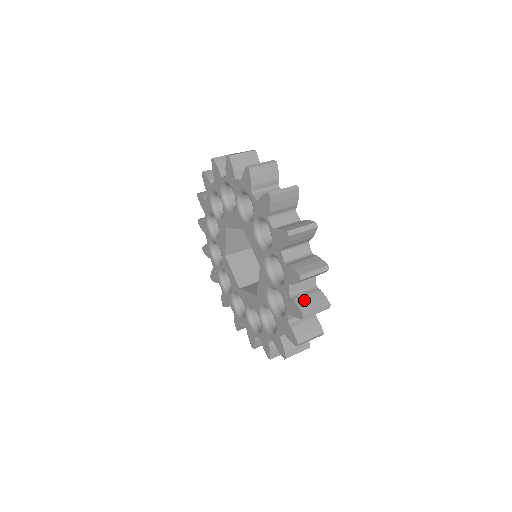
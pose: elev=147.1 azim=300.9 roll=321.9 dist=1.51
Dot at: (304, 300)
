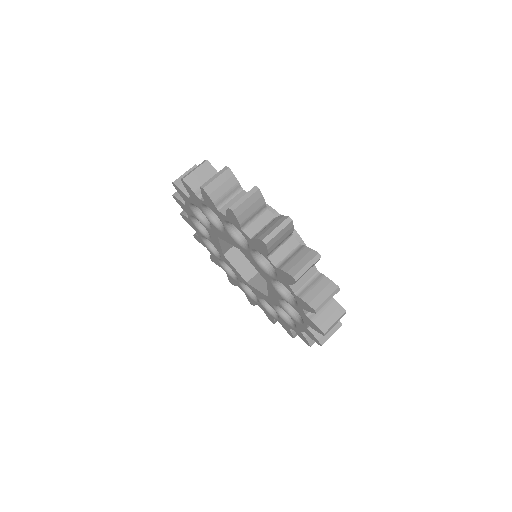
Dot at: occluded
